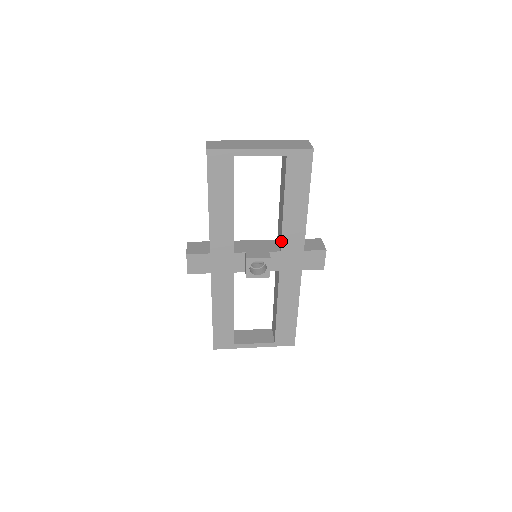
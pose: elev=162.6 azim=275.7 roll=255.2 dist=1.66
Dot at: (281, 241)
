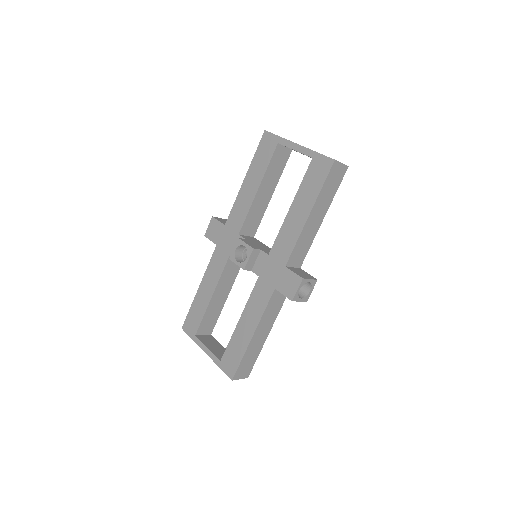
Dot at: (274, 244)
